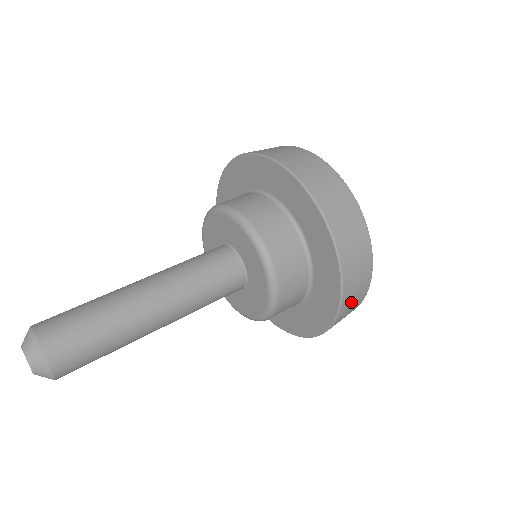
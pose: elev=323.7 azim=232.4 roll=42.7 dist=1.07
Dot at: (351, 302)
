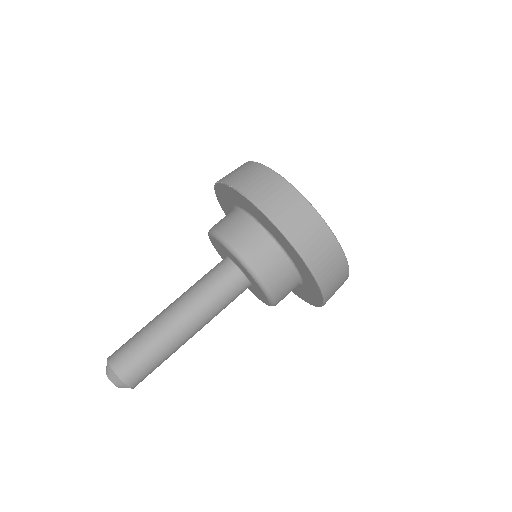
Dot at: occluded
